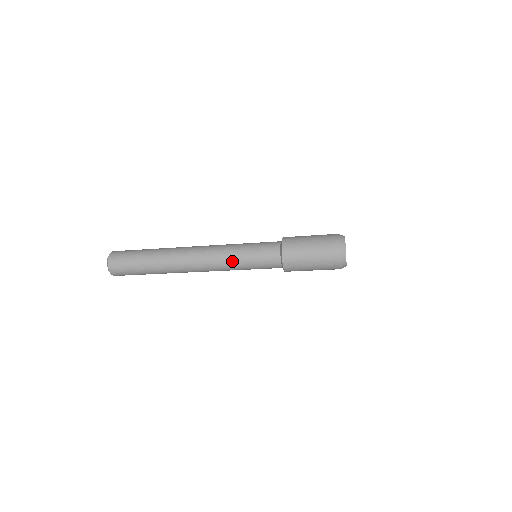
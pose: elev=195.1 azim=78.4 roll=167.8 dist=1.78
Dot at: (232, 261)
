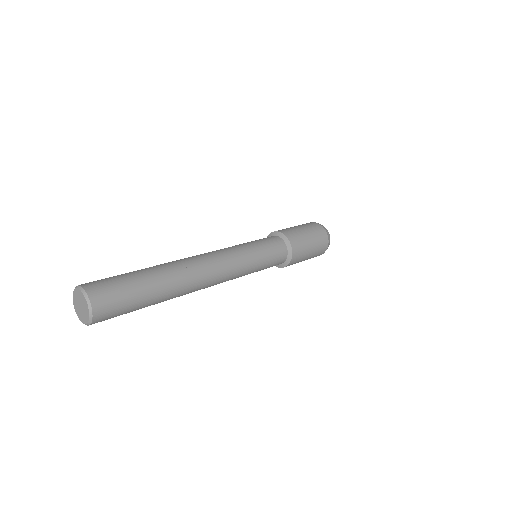
Dot at: occluded
